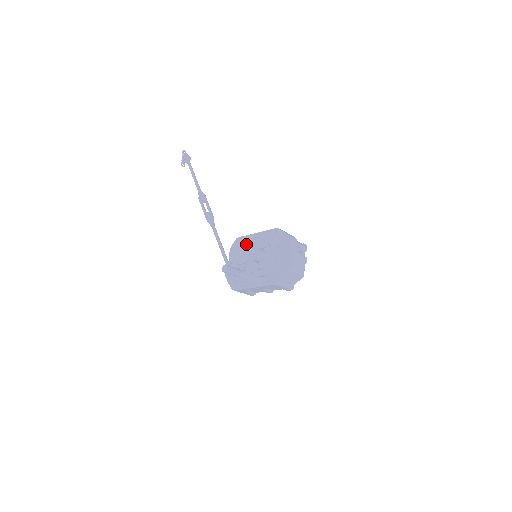
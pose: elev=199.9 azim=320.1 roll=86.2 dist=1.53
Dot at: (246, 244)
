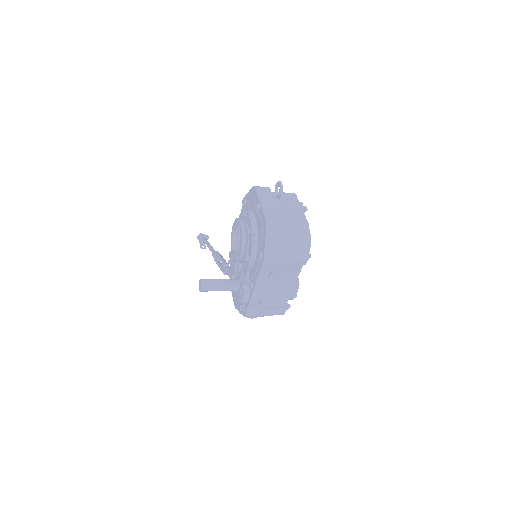
Dot at: occluded
